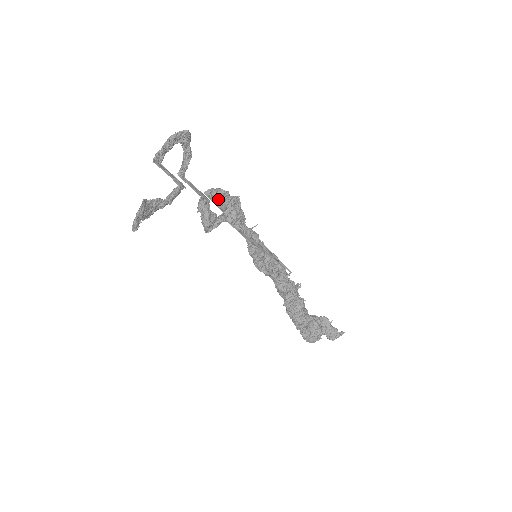
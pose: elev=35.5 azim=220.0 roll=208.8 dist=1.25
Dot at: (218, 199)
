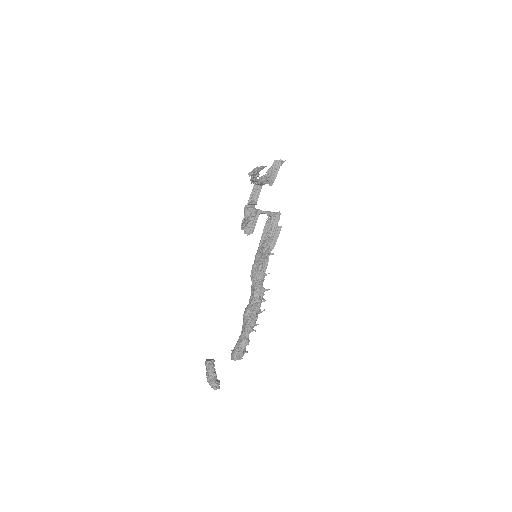
Dot at: (258, 210)
